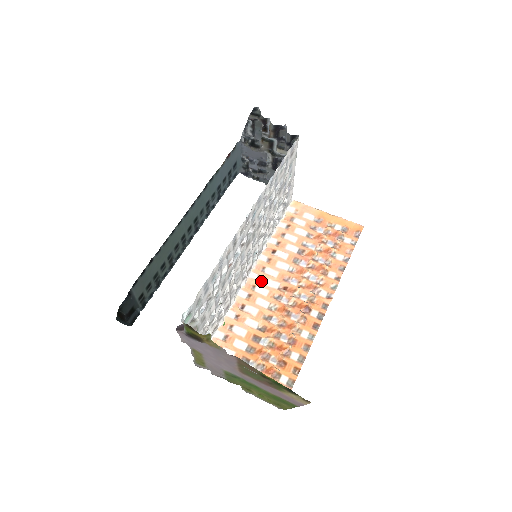
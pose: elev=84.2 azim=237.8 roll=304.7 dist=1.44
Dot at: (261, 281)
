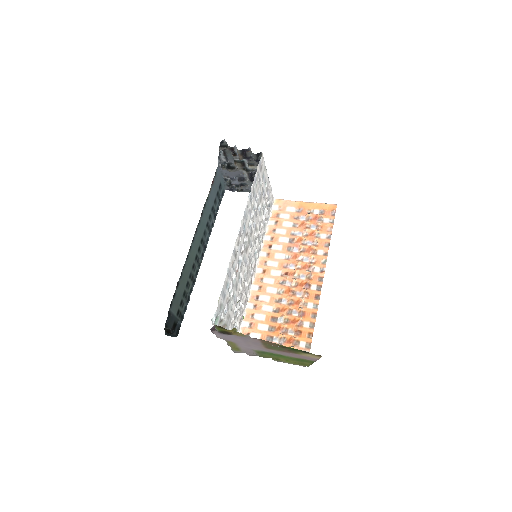
Dot at: (266, 273)
